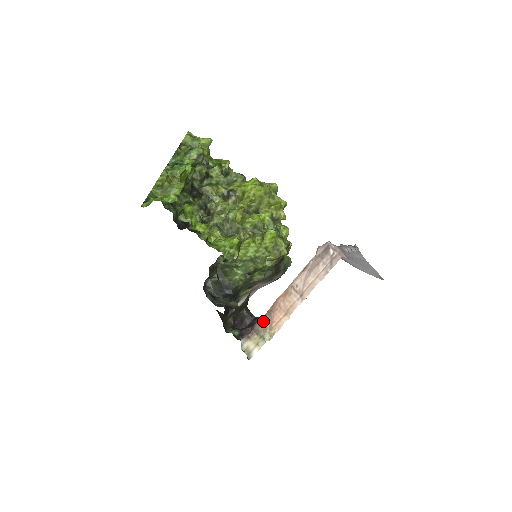
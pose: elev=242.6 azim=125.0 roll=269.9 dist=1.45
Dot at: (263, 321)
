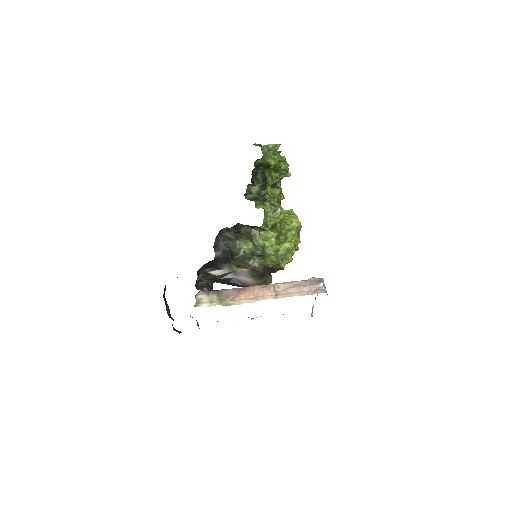
Dot at: (231, 291)
